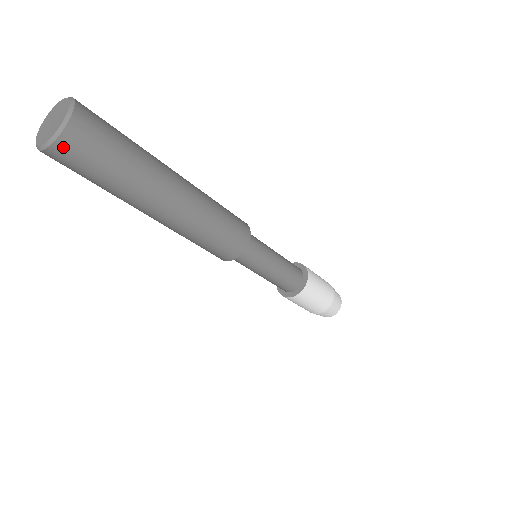
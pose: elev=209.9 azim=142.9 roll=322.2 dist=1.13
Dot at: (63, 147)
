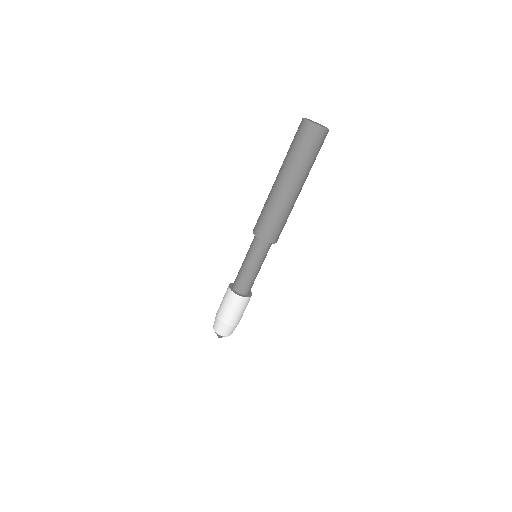
Dot at: (312, 129)
